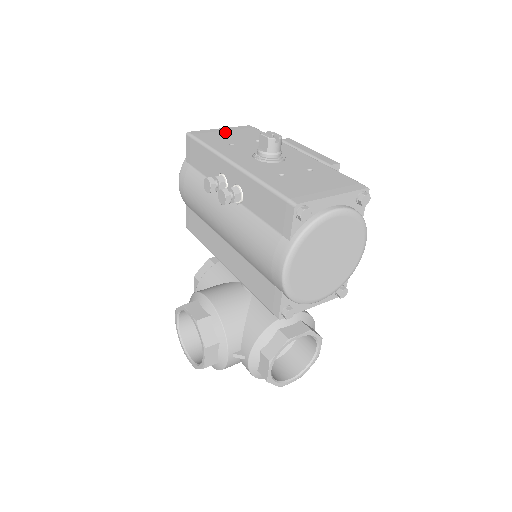
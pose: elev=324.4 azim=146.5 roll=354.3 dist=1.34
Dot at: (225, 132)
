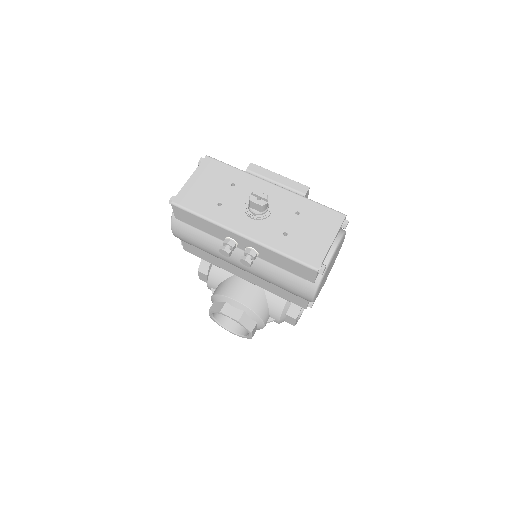
Dot at: (199, 184)
